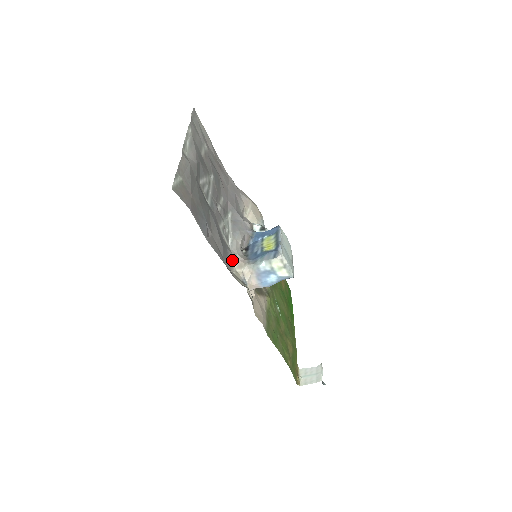
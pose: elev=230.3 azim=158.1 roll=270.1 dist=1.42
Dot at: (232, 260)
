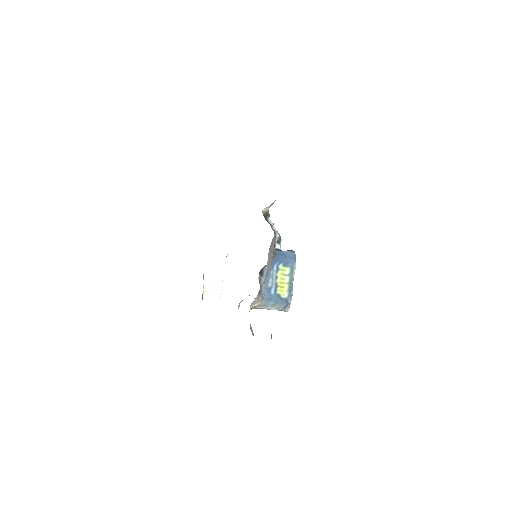
Dot at: occluded
